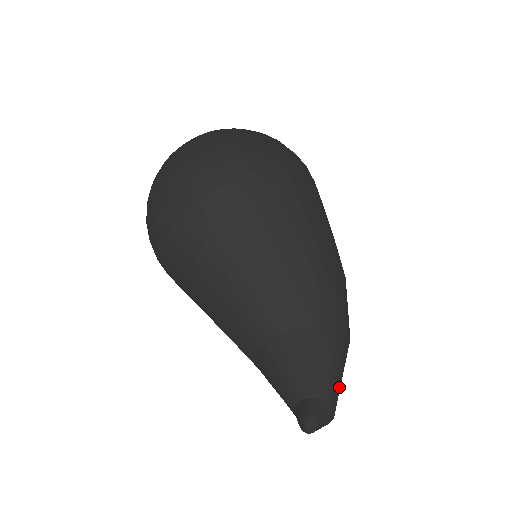
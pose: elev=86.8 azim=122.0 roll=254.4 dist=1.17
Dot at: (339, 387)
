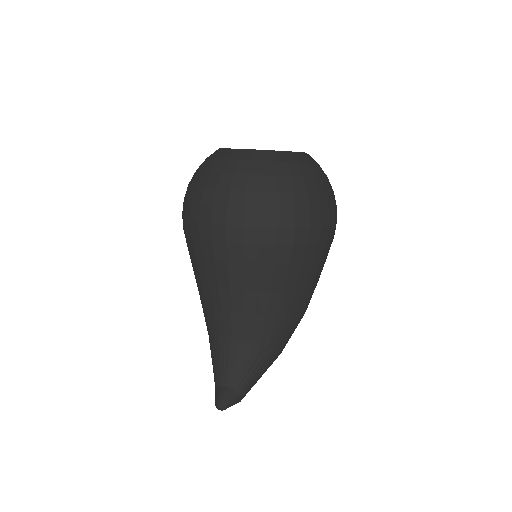
Dot at: occluded
